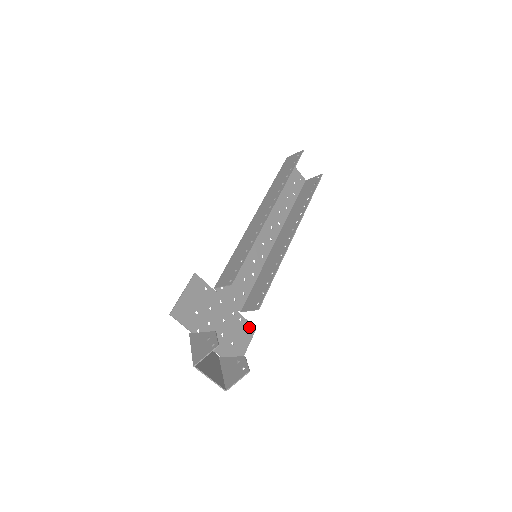
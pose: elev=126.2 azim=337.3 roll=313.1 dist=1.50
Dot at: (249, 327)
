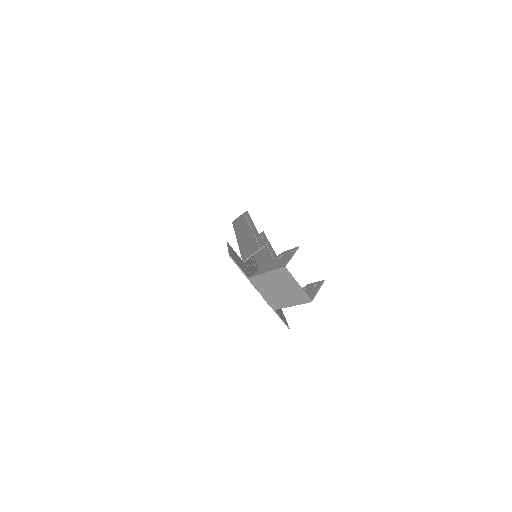
Dot at: occluded
